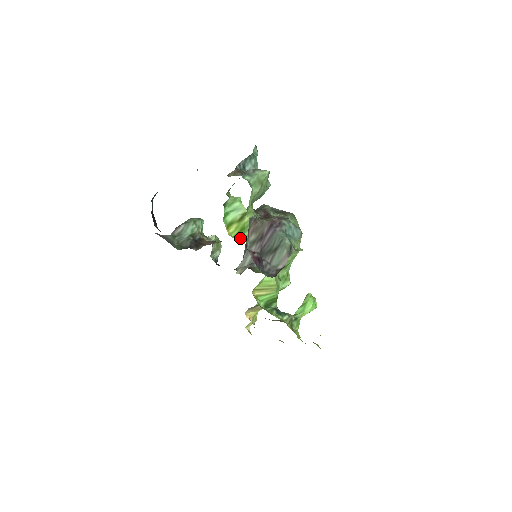
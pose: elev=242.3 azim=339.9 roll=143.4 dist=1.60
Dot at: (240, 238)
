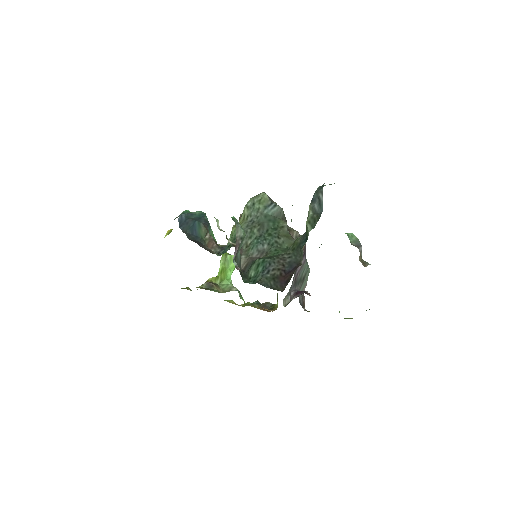
Dot at: occluded
